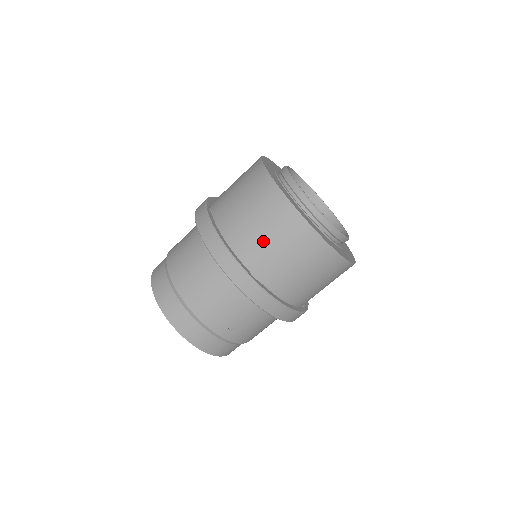
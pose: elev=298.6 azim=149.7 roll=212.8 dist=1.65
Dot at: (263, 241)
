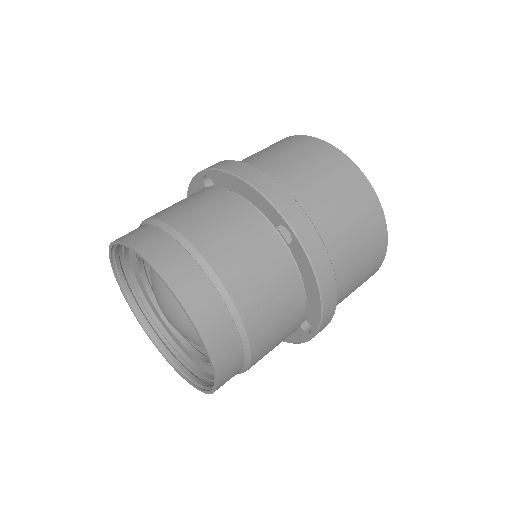
Dot at: (315, 182)
